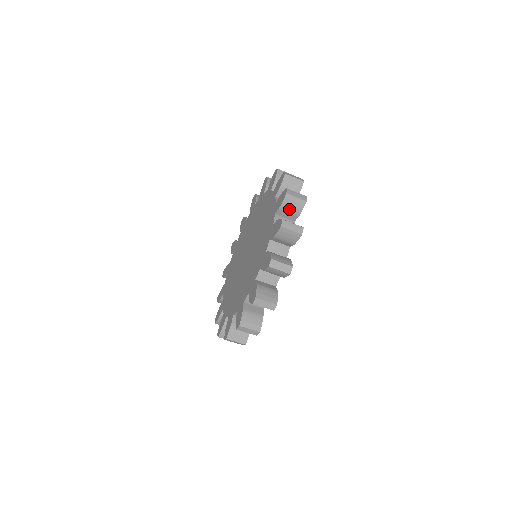
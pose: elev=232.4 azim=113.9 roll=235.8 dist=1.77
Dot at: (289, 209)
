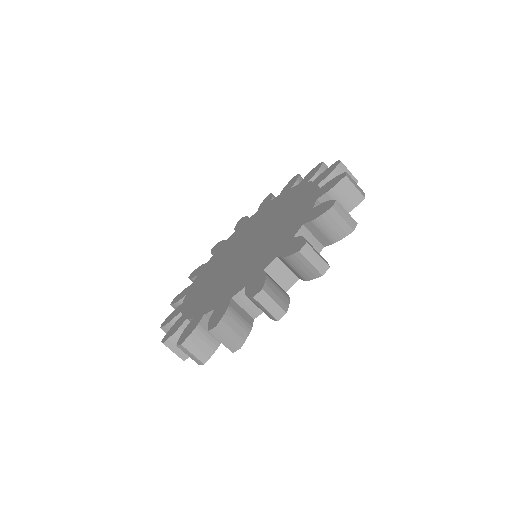
Dot at: occluded
